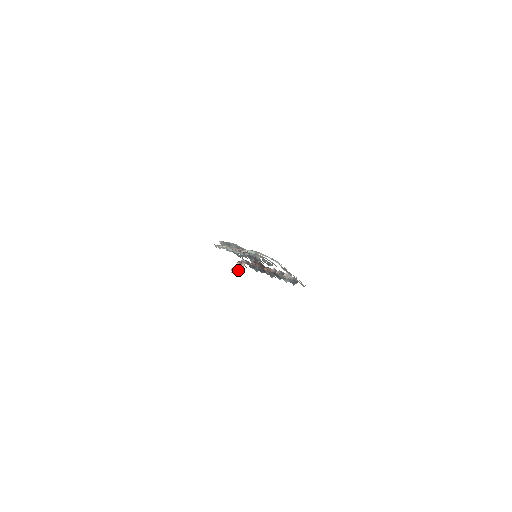
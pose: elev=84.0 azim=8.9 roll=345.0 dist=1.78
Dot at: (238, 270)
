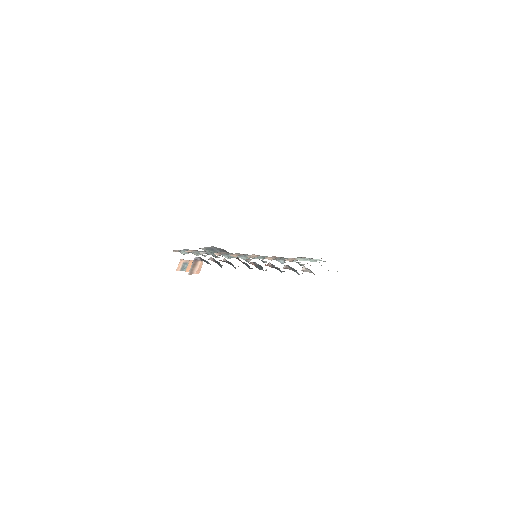
Dot at: (196, 270)
